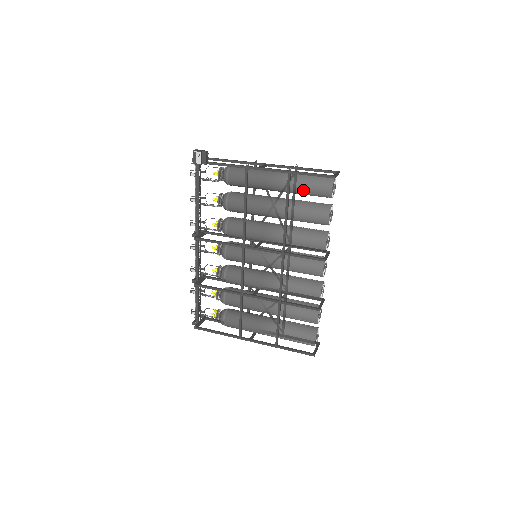
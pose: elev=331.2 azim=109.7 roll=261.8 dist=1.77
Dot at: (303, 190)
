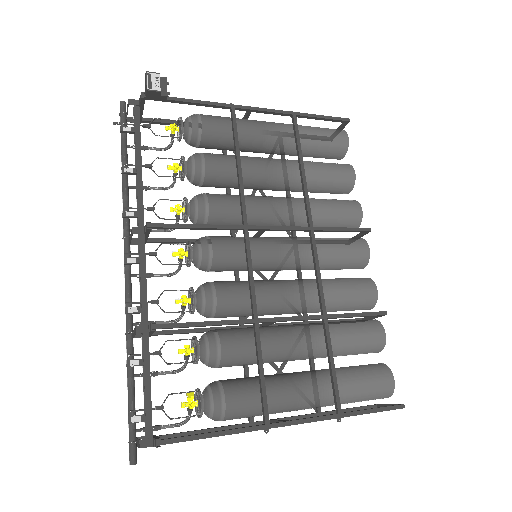
Dot at: (313, 140)
